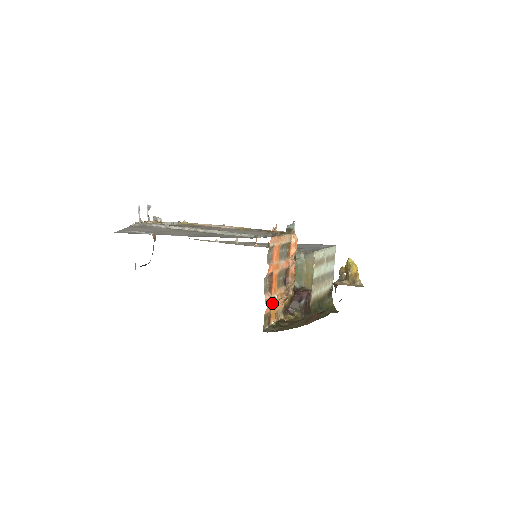
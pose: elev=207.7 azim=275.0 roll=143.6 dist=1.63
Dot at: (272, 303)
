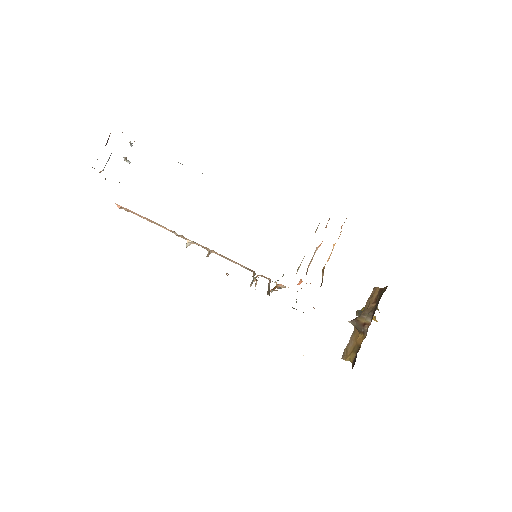
Dot at: occluded
